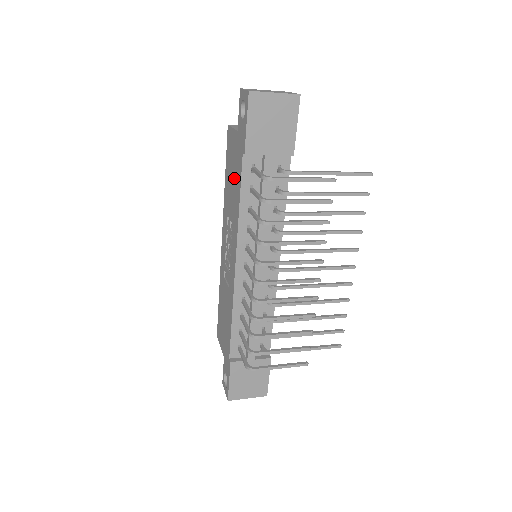
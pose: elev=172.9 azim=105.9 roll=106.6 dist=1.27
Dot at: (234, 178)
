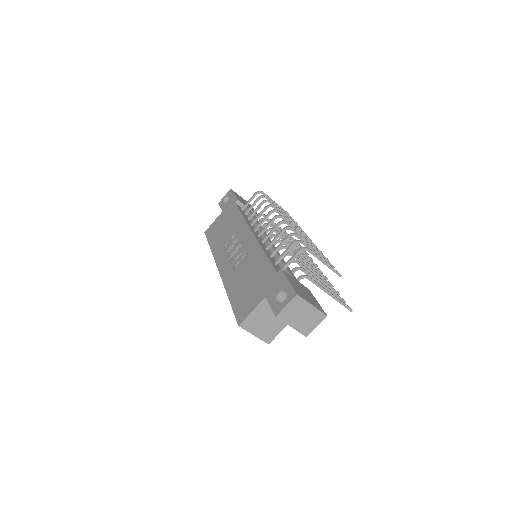
Dot at: (227, 223)
